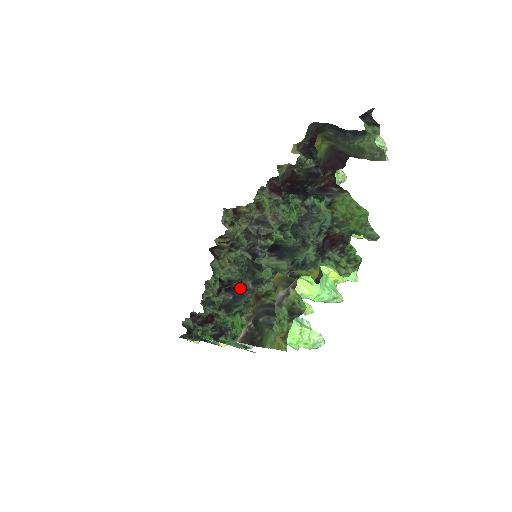
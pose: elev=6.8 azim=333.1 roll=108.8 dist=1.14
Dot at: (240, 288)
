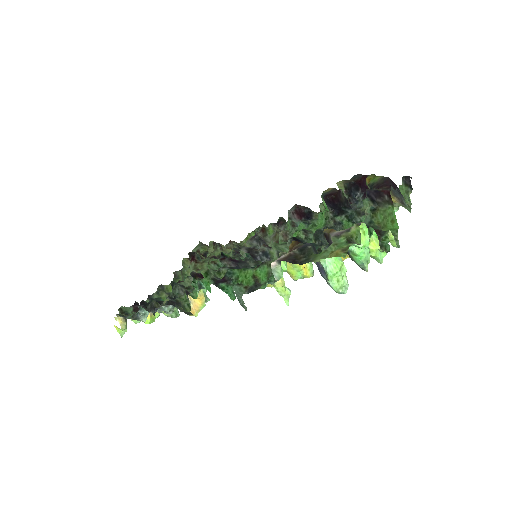
Dot at: (244, 263)
